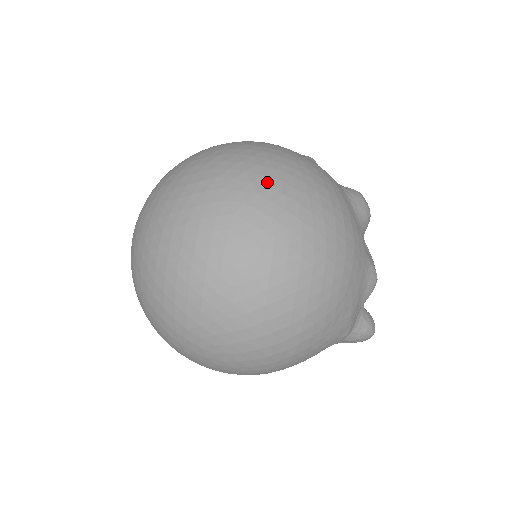
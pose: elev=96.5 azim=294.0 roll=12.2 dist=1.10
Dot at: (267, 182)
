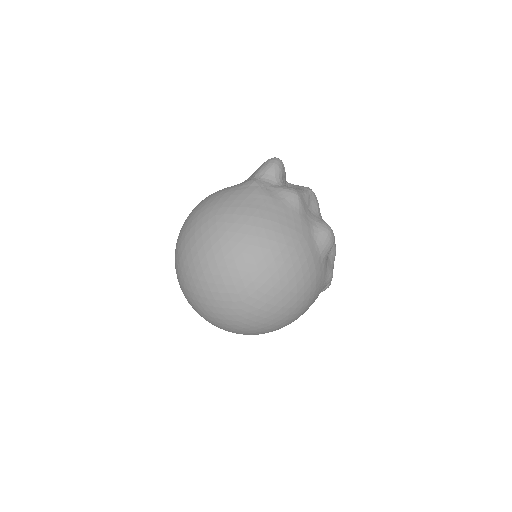
Dot at: (262, 280)
